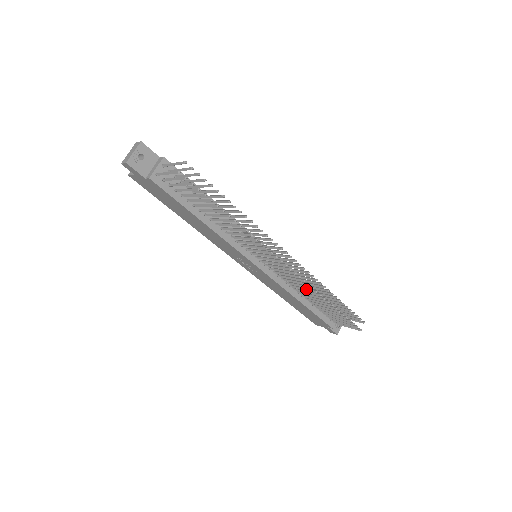
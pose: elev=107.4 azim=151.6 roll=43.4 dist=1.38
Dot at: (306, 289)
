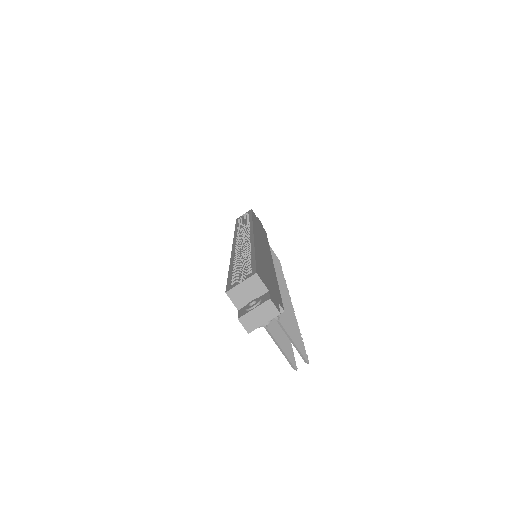
Dot at: occluded
